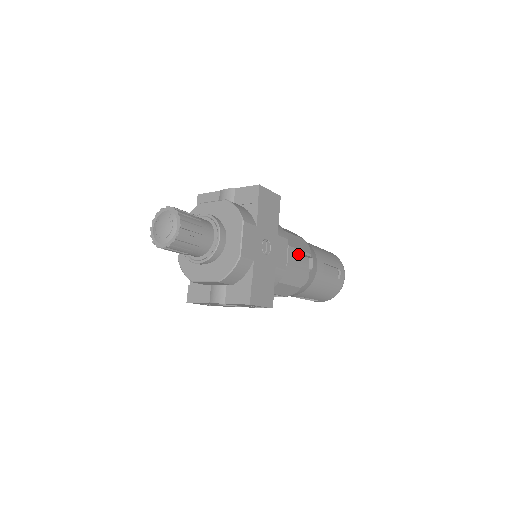
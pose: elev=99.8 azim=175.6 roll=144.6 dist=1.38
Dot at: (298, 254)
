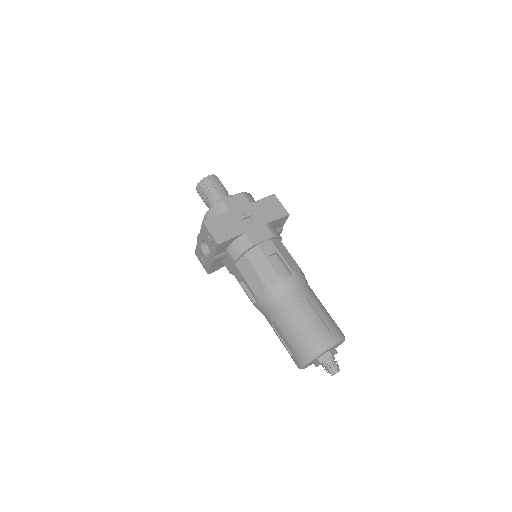
Dot at: (280, 260)
